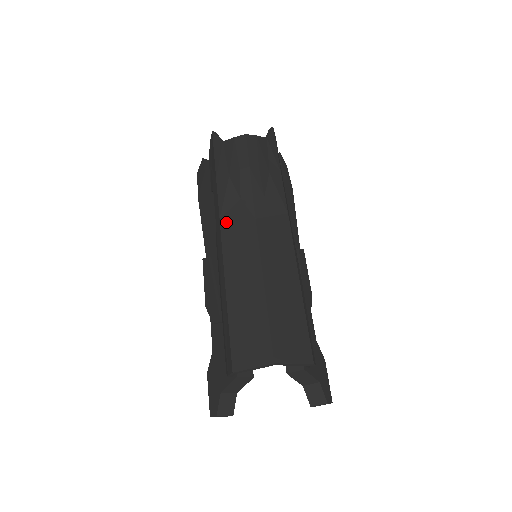
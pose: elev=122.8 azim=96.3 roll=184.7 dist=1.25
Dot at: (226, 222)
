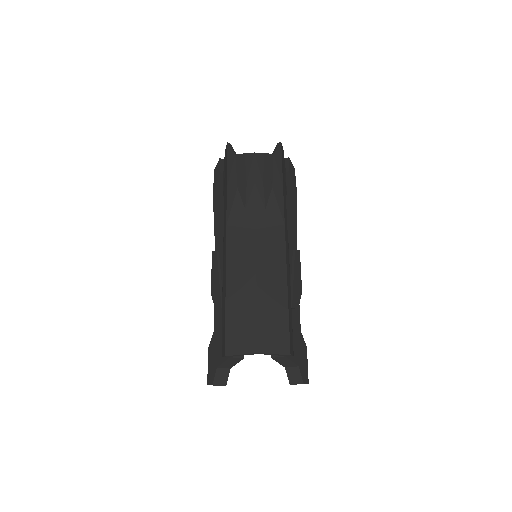
Dot at: (231, 229)
